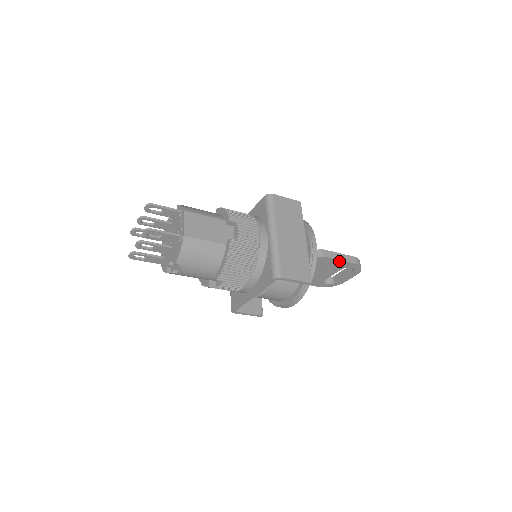
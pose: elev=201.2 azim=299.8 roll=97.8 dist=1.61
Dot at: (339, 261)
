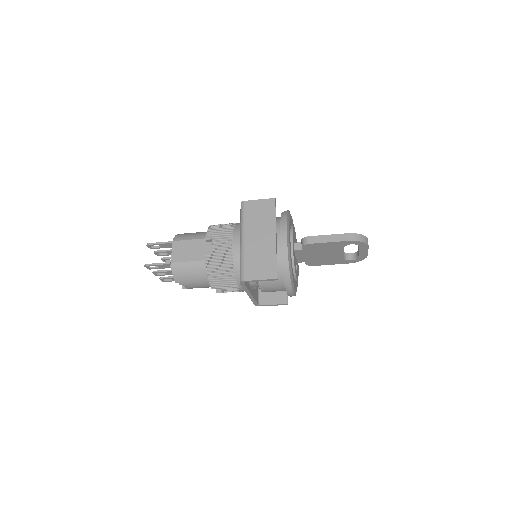
Dot at: (329, 243)
